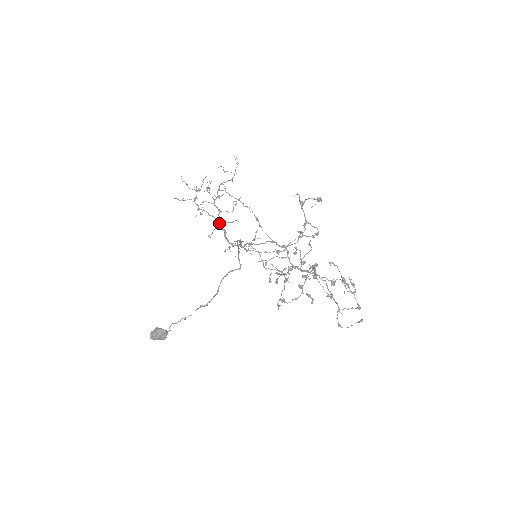
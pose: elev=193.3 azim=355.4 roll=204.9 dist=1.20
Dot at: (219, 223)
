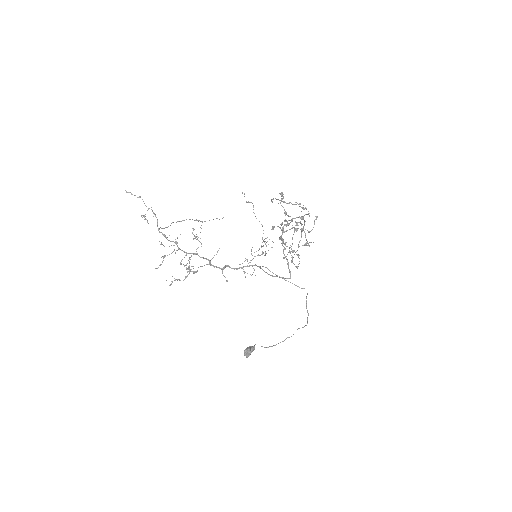
Dot at: occluded
